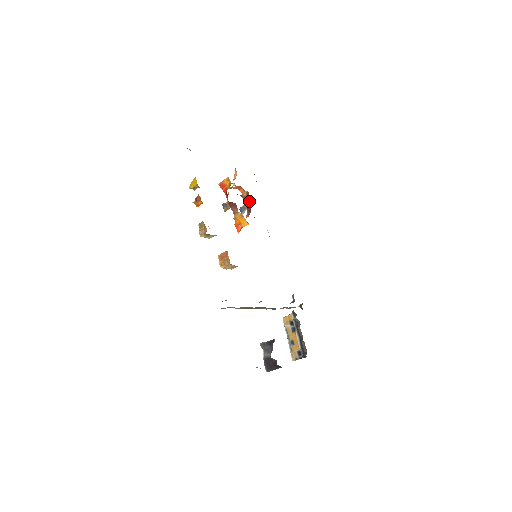
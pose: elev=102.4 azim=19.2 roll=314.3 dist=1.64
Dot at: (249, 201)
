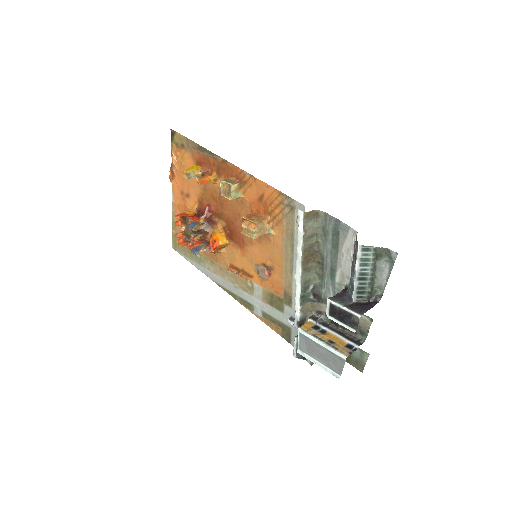
Dot at: (207, 241)
